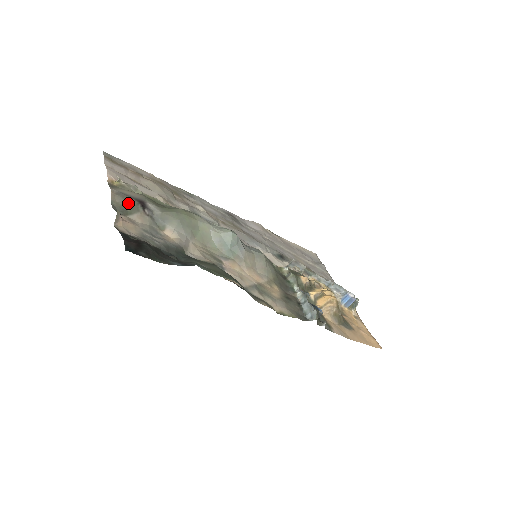
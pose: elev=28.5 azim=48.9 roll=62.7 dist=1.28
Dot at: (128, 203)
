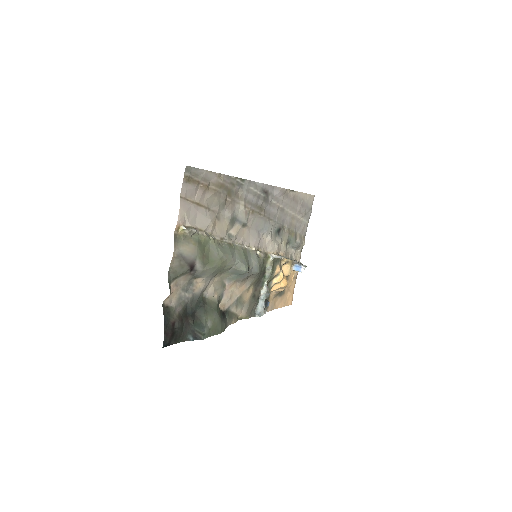
Dot at: (181, 269)
